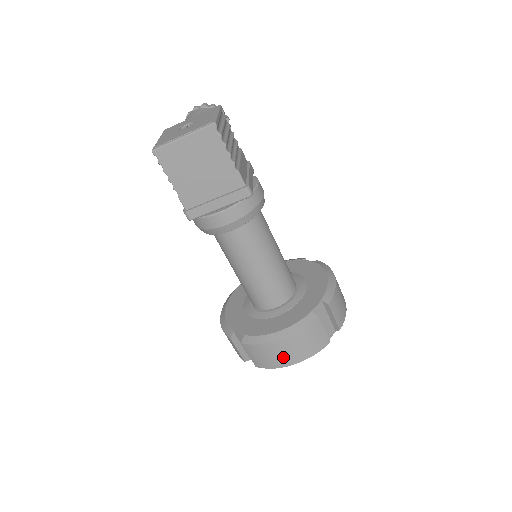
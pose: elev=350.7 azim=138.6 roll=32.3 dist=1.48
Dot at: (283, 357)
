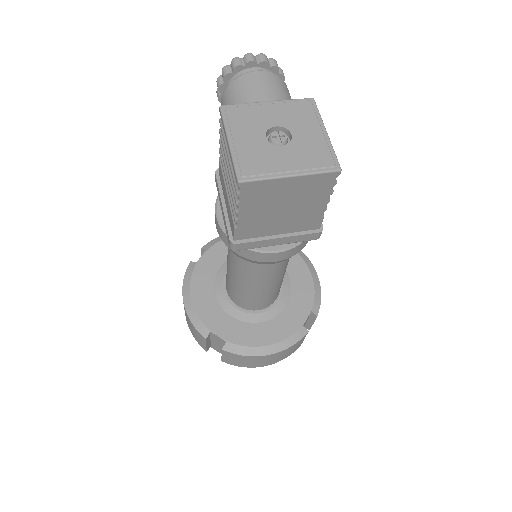
Dot at: (261, 363)
